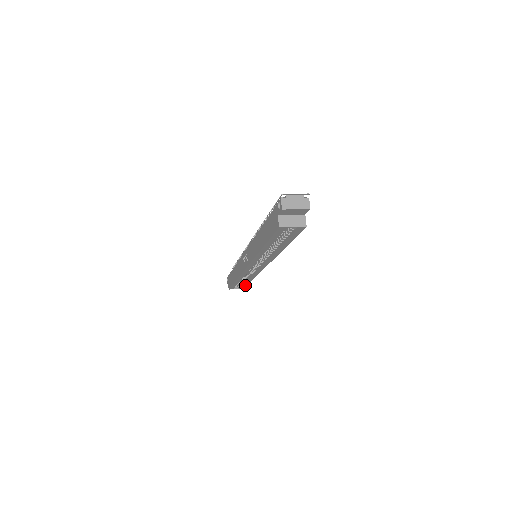
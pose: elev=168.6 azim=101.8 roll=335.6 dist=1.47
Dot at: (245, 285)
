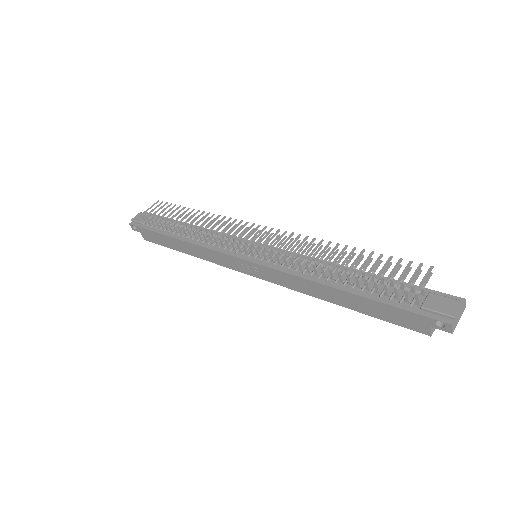
Dot at: occluded
